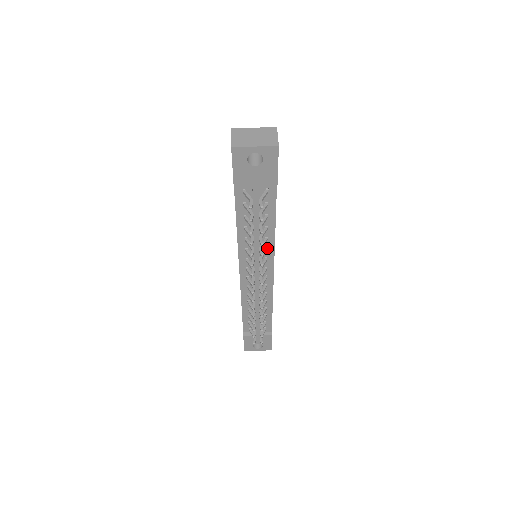
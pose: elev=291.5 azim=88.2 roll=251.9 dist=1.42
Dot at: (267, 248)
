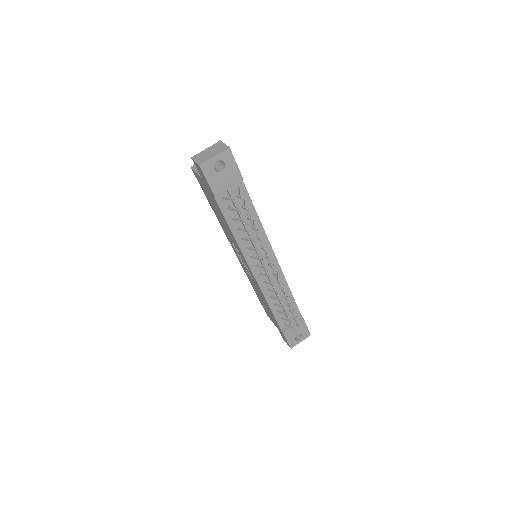
Dot at: (261, 238)
